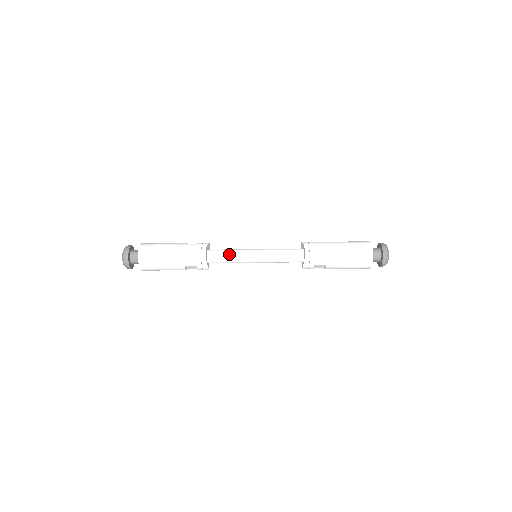
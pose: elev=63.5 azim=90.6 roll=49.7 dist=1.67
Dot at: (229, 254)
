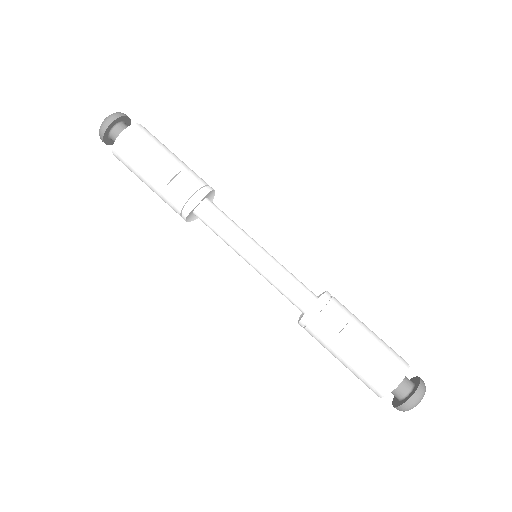
Dot at: (233, 221)
